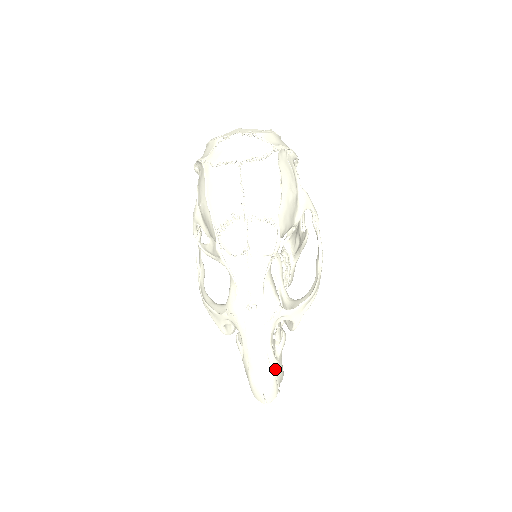
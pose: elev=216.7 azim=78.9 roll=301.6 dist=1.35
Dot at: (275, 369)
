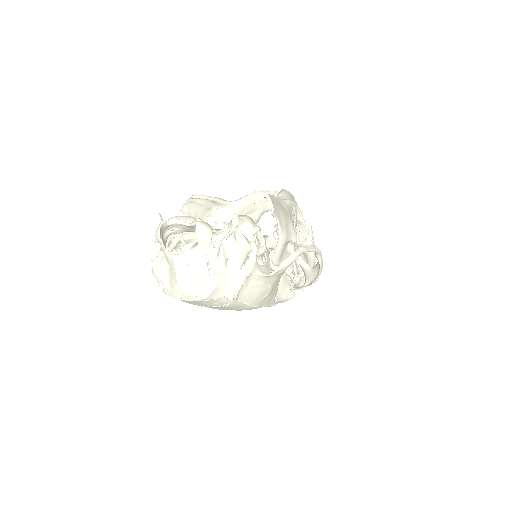
Dot at: occluded
